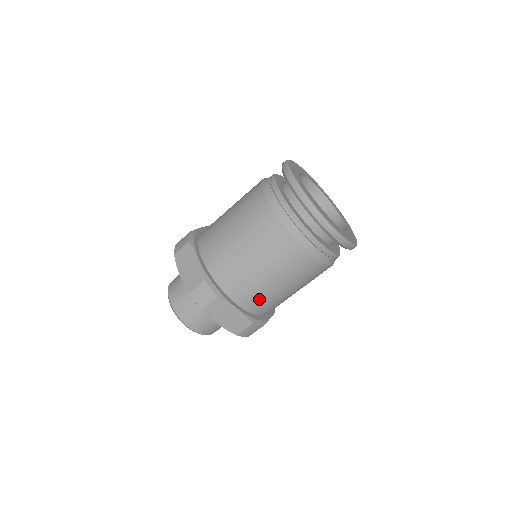
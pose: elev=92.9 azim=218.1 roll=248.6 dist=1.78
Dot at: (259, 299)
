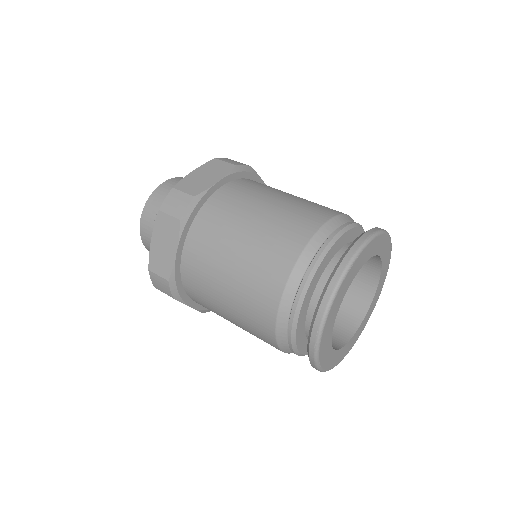
Dot at: occluded
